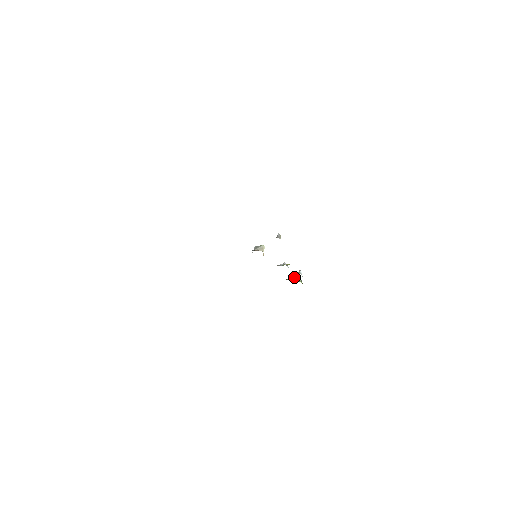
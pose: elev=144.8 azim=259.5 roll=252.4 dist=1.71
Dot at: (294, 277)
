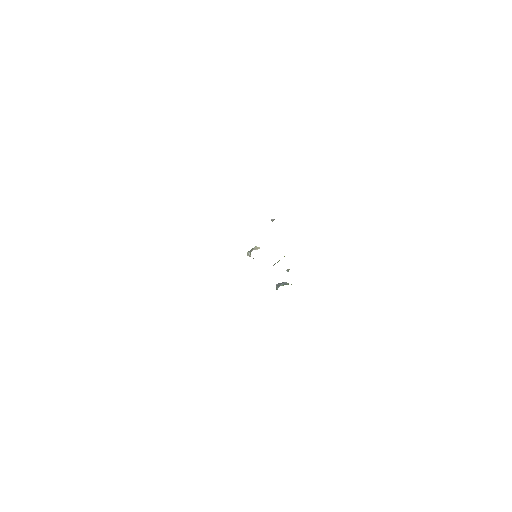
Dot at: (282, 284)
